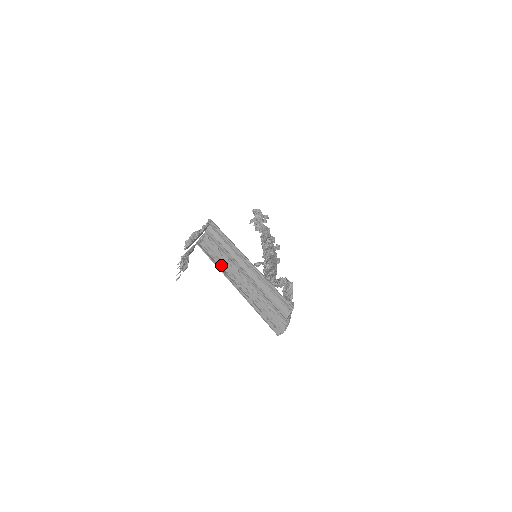
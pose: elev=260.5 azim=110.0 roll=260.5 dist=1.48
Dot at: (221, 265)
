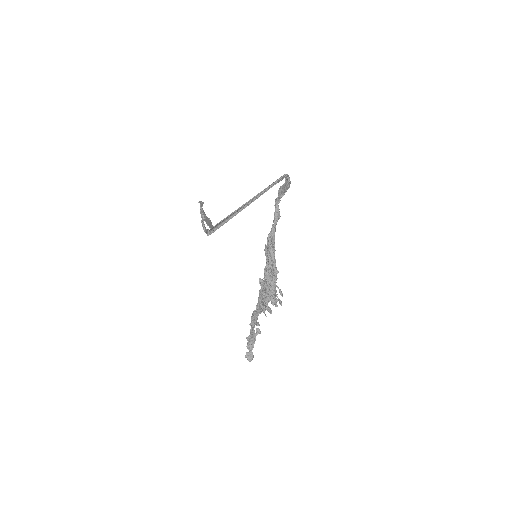
Dot at: occluded
